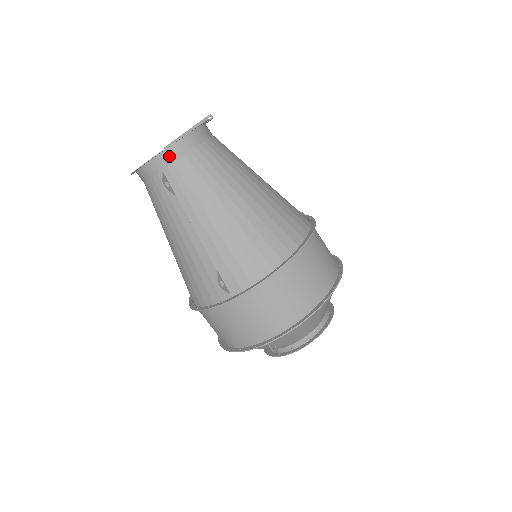
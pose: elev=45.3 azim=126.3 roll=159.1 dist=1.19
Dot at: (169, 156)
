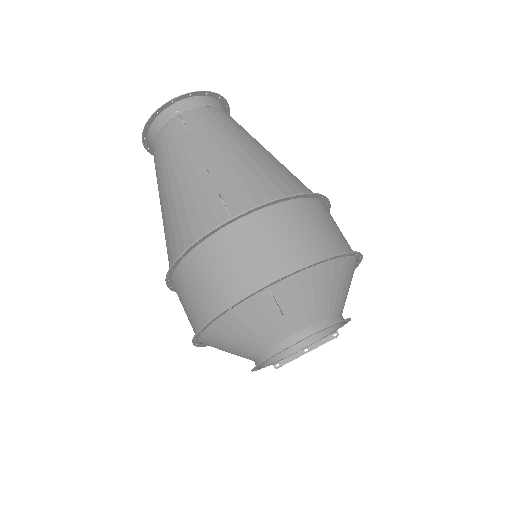
Dot at: (190, 103)
